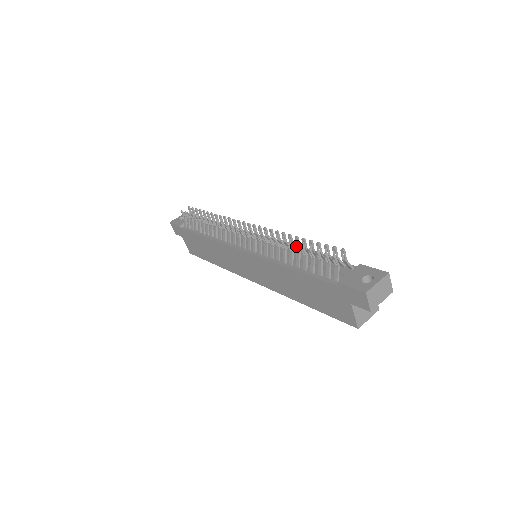
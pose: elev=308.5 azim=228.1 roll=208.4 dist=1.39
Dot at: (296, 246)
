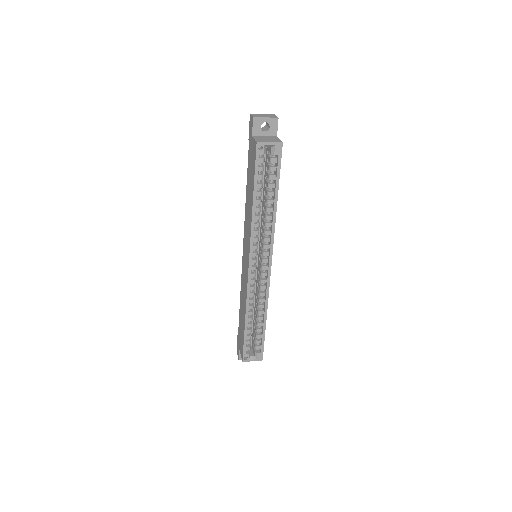
Dot at: occluded
